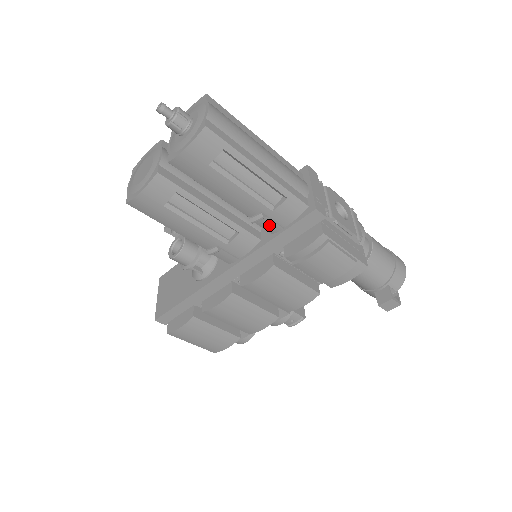
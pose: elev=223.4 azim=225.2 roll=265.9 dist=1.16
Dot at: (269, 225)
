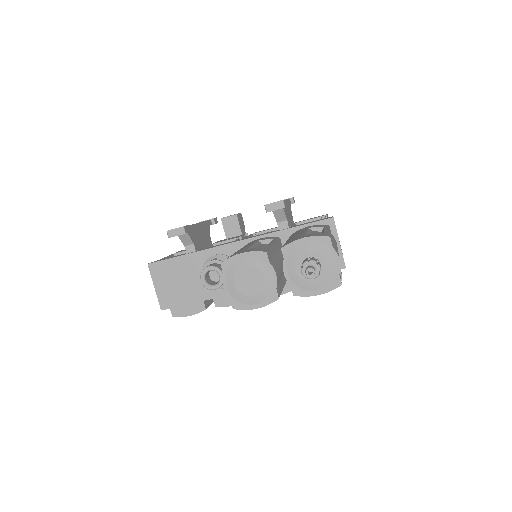
Dot at: occluded
